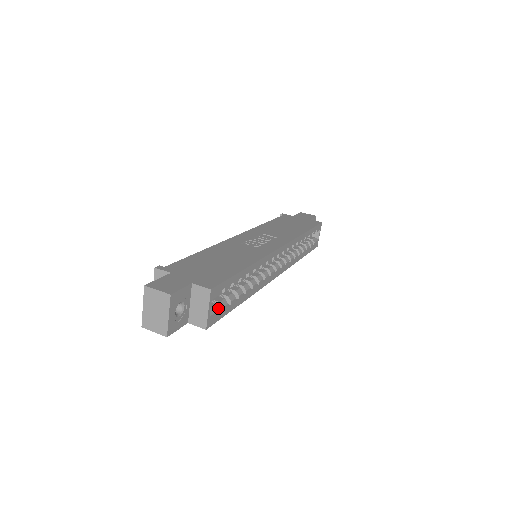
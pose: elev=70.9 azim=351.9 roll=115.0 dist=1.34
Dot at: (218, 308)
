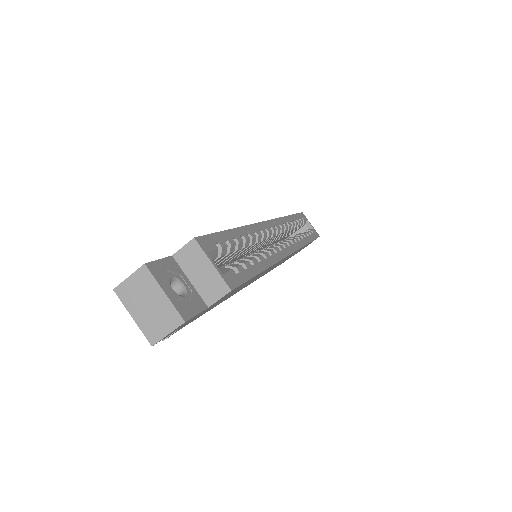
Dot at: (229, 269)
